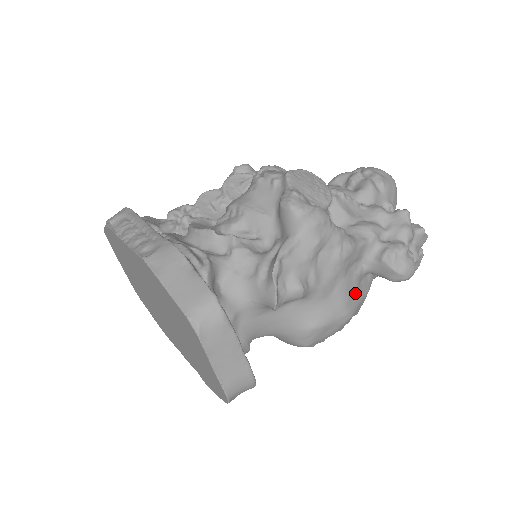
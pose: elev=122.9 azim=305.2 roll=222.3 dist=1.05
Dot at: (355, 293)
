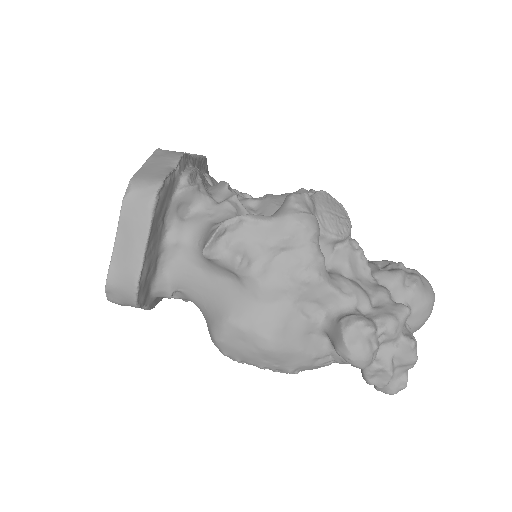
Dot at: (295, 333)
